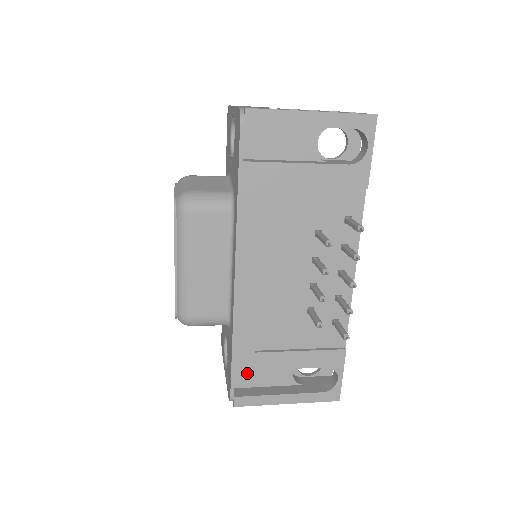
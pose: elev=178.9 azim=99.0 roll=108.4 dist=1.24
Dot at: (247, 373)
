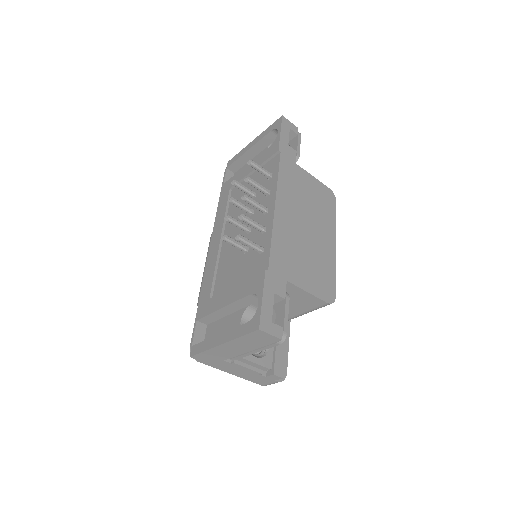
Dot at: (213, 332)
